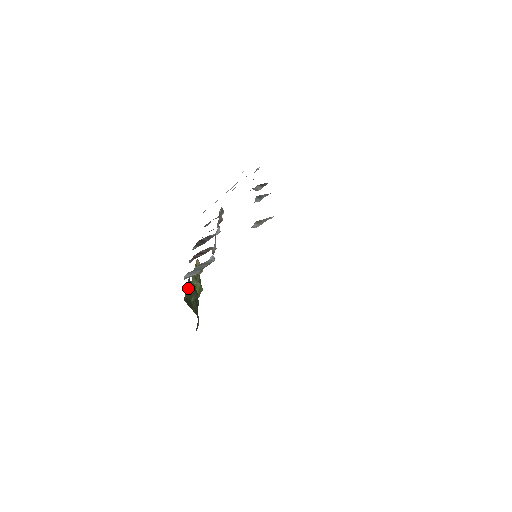
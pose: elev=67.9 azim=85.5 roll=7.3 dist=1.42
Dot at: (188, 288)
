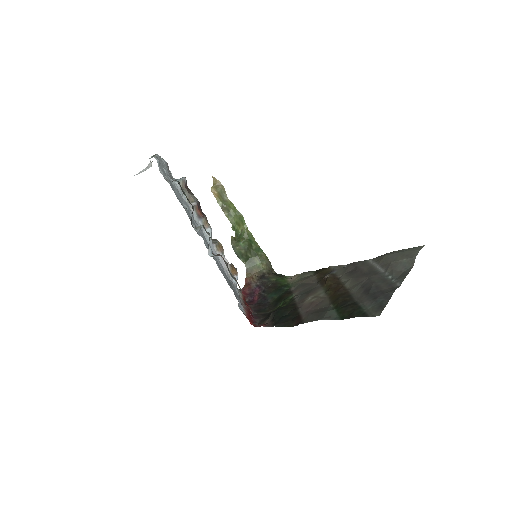
Dot at: (239, 256)
